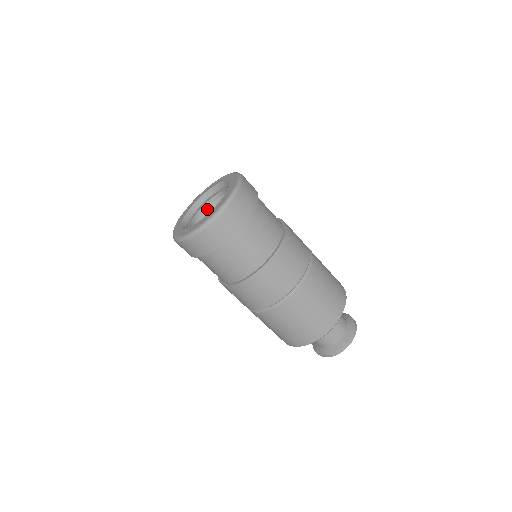
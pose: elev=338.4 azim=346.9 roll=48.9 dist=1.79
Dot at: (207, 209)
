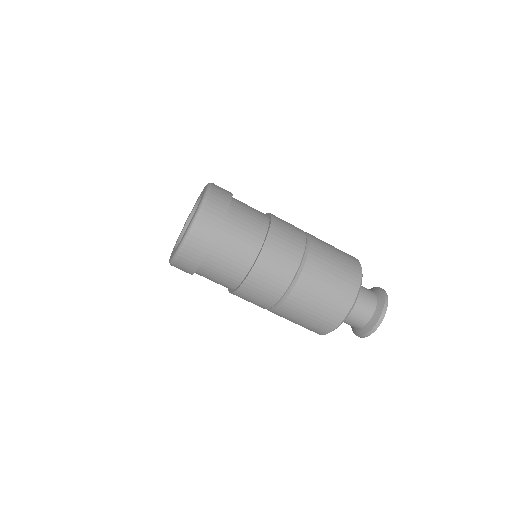
Dot at: occluded
